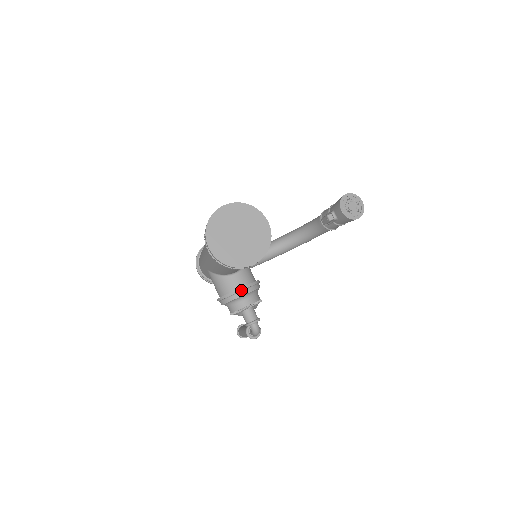
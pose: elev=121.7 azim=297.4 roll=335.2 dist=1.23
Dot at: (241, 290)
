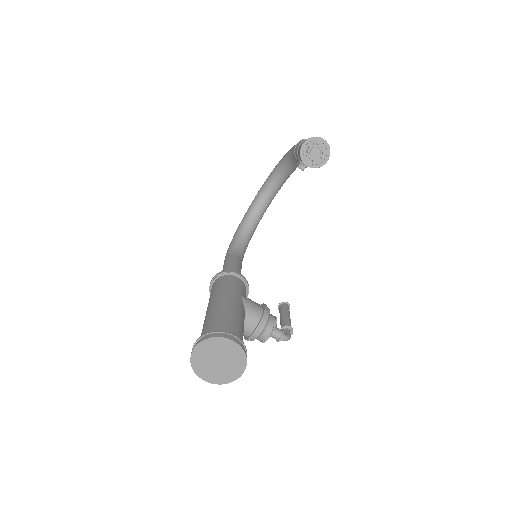
Dot at: (255, 334)
